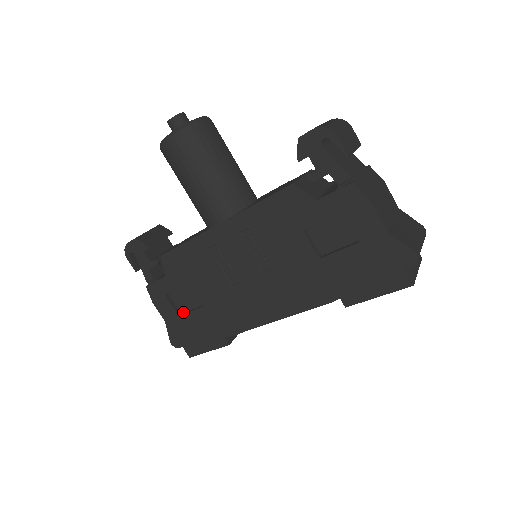
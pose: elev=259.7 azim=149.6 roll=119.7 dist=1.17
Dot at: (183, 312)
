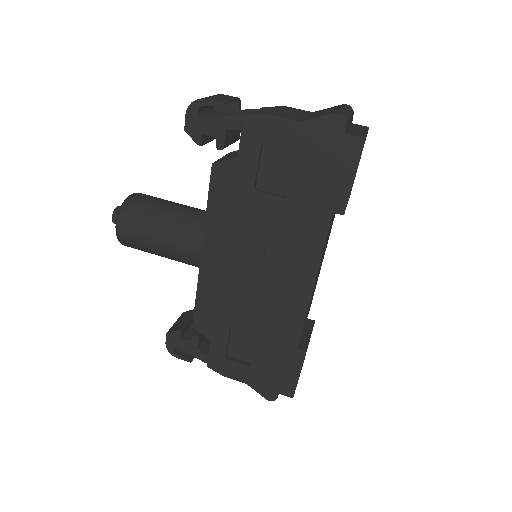
Dot at: (251, 361)
